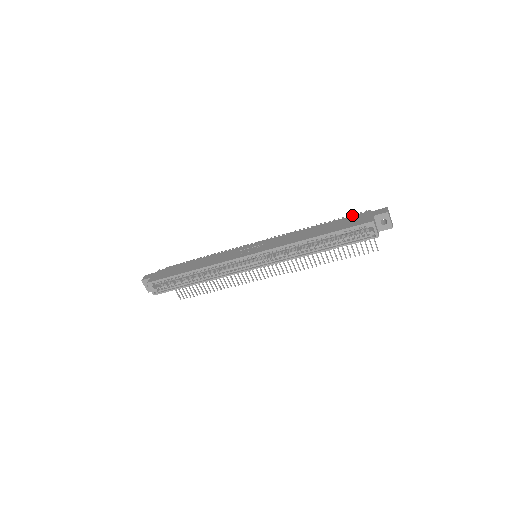
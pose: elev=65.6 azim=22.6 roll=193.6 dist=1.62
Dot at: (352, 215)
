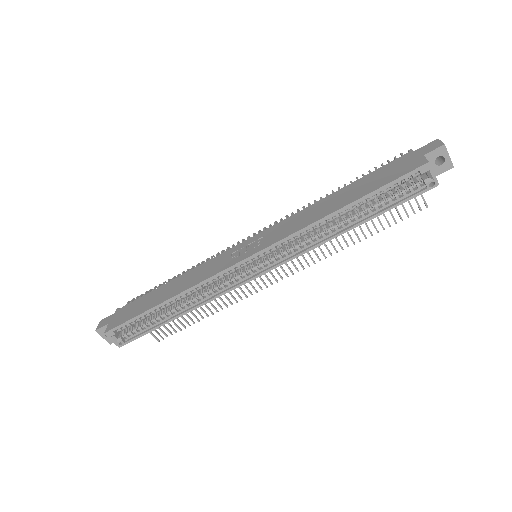
Dot at: occluded
